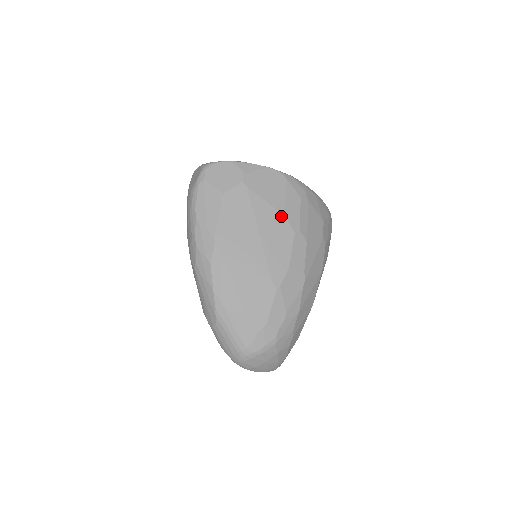
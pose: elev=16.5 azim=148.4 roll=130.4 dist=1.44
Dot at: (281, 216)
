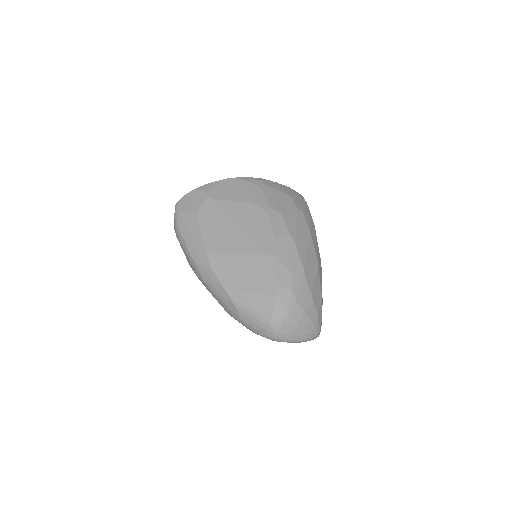
Dot at: (249, 205)
